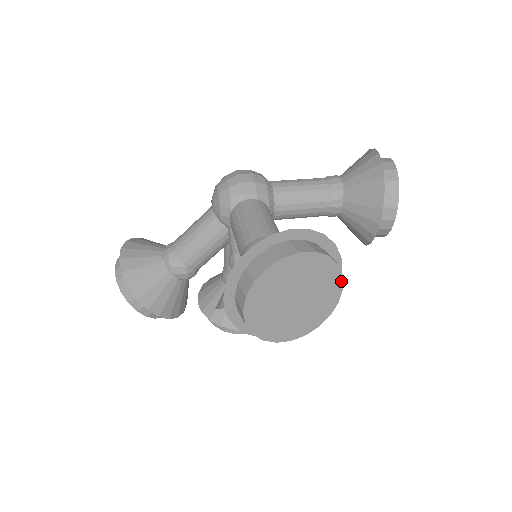
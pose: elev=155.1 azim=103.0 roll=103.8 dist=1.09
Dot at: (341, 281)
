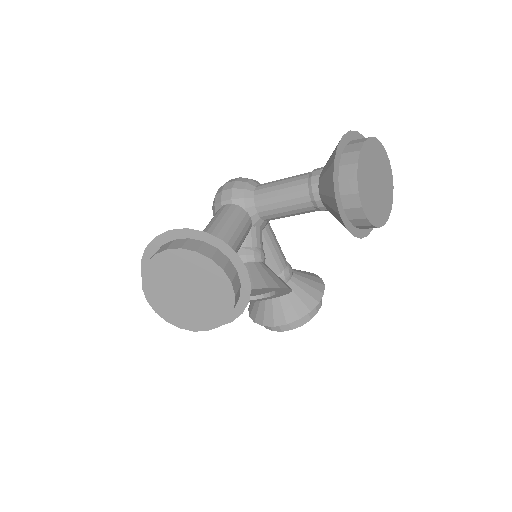
Dot at: (225, 275)
